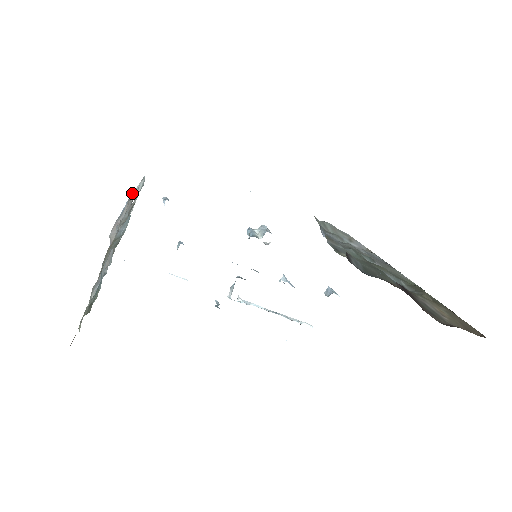
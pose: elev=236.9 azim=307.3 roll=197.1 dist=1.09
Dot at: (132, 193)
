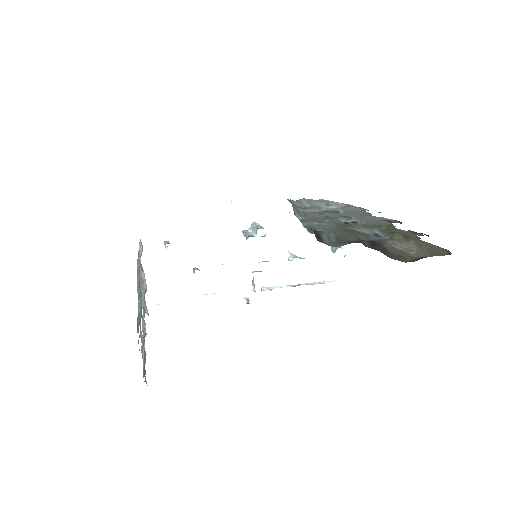
Dot at: (138, 255)
